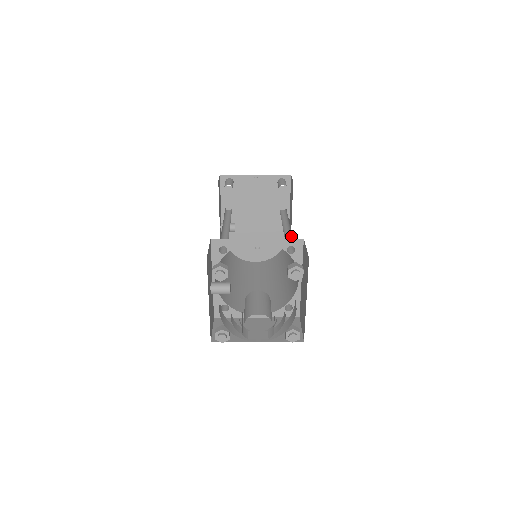
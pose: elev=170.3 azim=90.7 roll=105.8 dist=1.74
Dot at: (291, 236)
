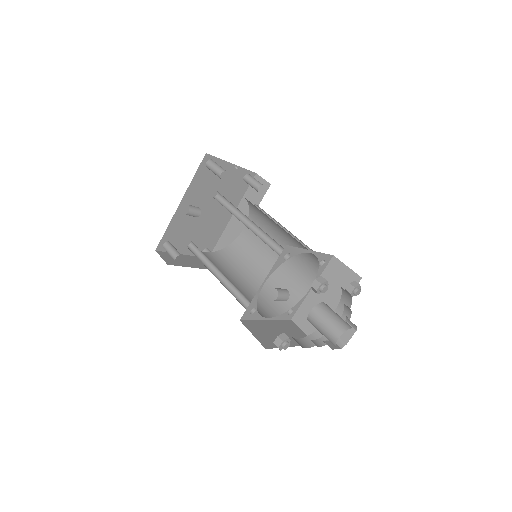
Dot at: occluded
